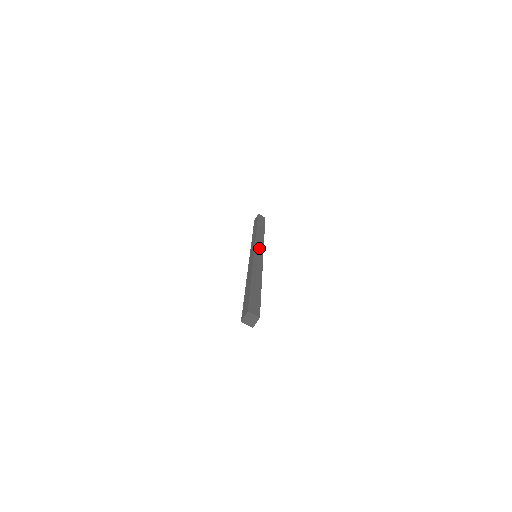
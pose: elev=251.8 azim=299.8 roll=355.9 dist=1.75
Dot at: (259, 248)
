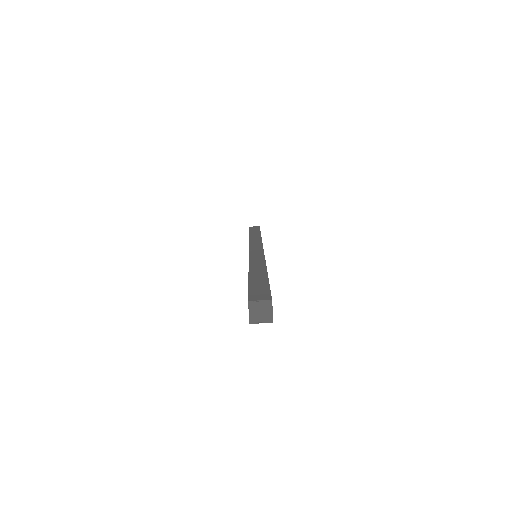
Dot at: (255, 246)
